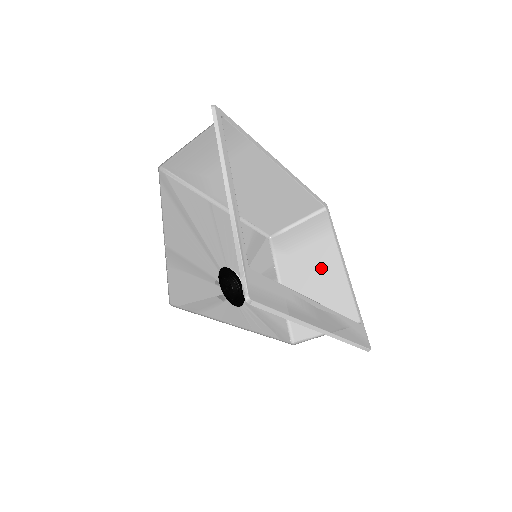
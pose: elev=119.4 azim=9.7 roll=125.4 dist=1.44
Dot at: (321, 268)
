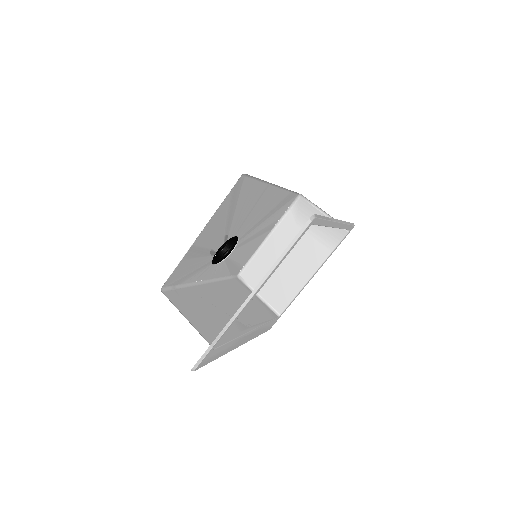
Dot at: (300, 261)
